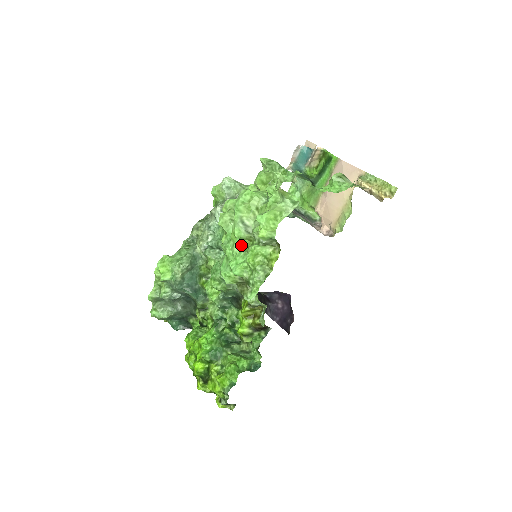
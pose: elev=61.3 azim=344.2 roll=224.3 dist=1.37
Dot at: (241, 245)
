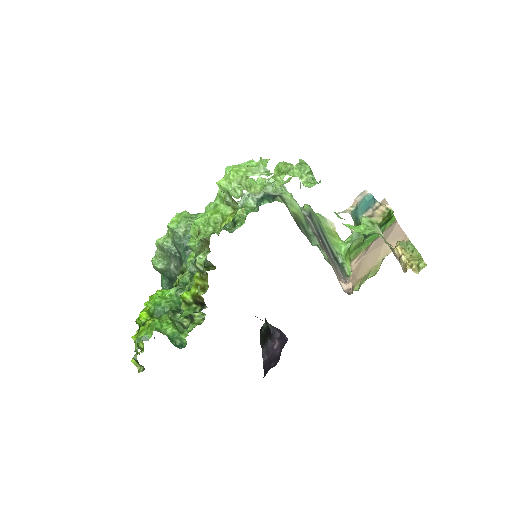
Dot at: (218, 203)
